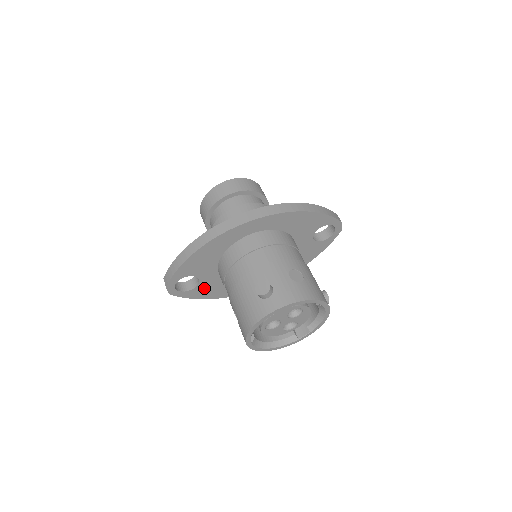
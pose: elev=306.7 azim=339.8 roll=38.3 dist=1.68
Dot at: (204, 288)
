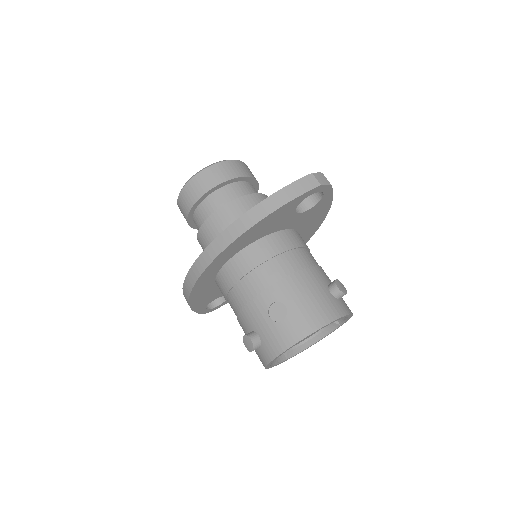
Dot at: occluded
